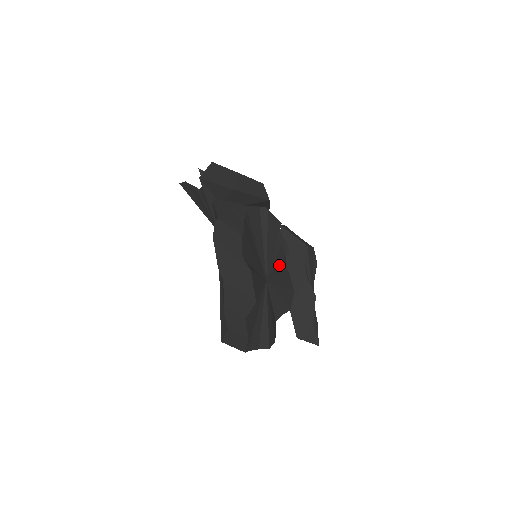
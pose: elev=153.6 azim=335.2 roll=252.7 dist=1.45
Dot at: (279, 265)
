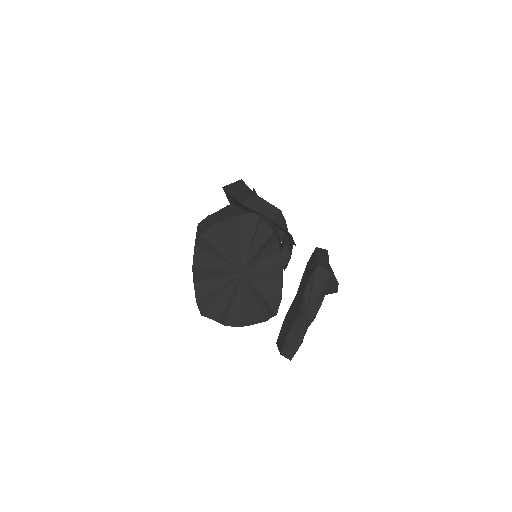
Dot at: (269, 268)
